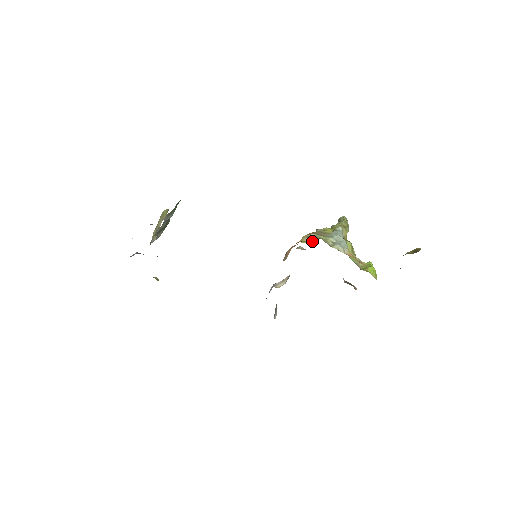
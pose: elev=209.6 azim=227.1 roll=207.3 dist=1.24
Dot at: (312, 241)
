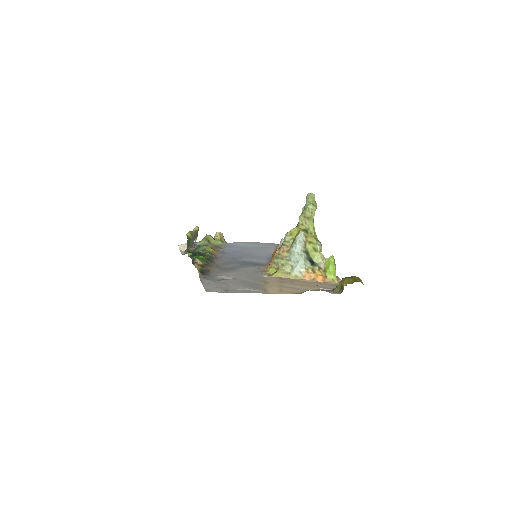
Dot at: (276, 270)
